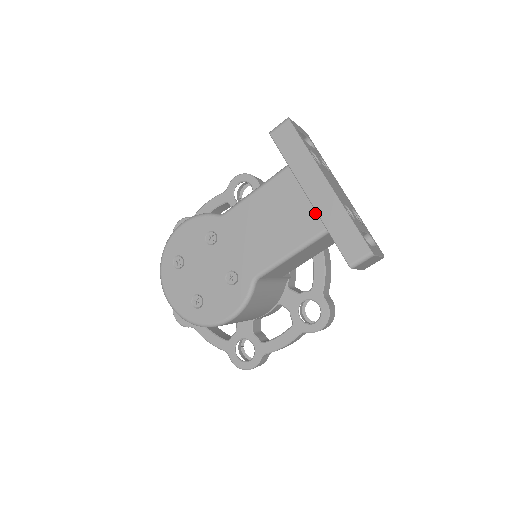
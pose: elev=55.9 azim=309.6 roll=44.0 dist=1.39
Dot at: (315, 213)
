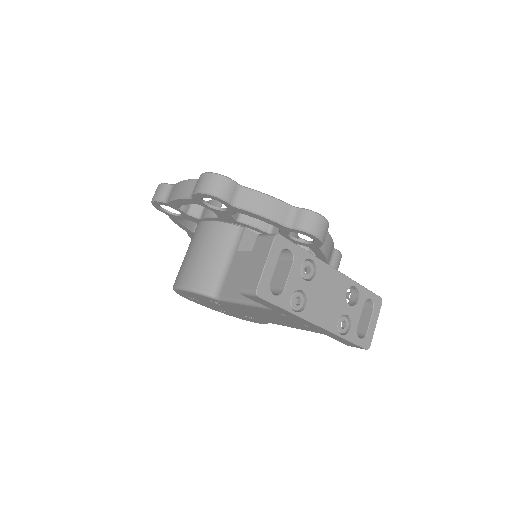
Dot at: (311, 329)
